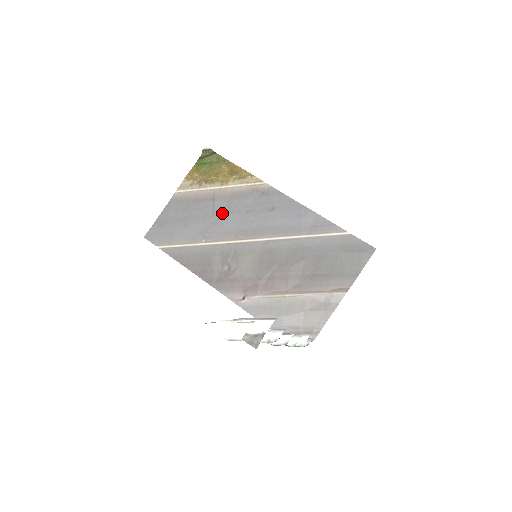
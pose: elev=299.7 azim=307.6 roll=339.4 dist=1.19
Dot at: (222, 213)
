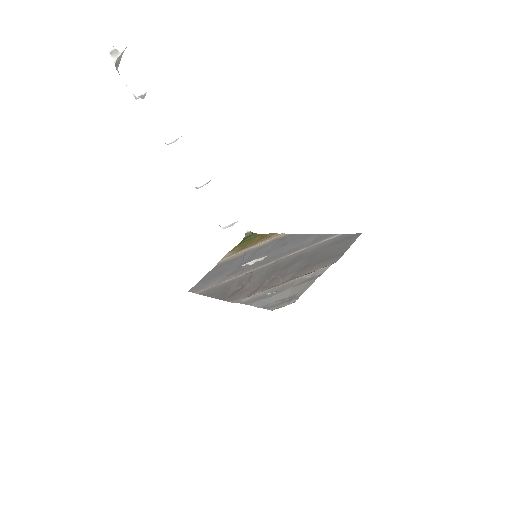
Dot at: (248, 260)
